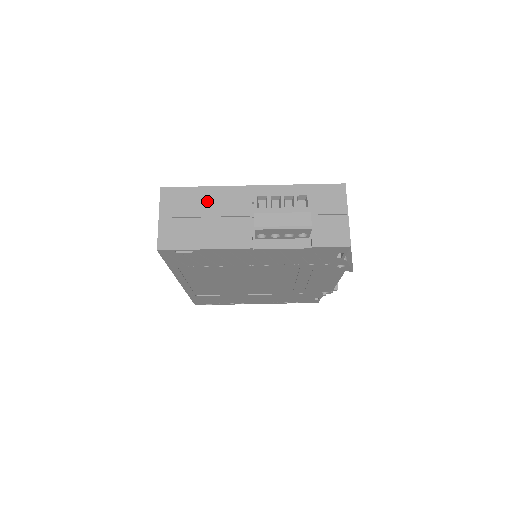
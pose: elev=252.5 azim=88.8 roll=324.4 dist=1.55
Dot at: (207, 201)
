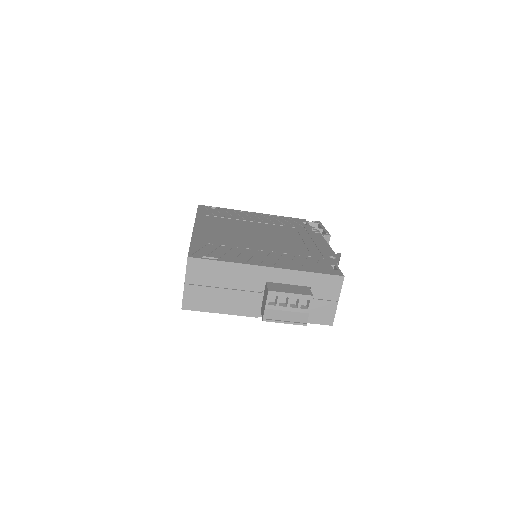
Dot at: (227, 275)
